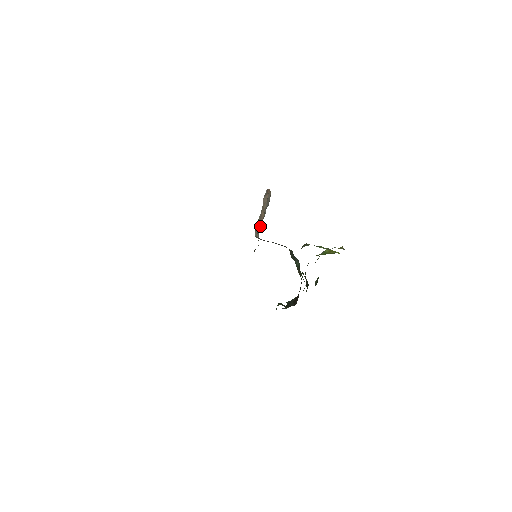
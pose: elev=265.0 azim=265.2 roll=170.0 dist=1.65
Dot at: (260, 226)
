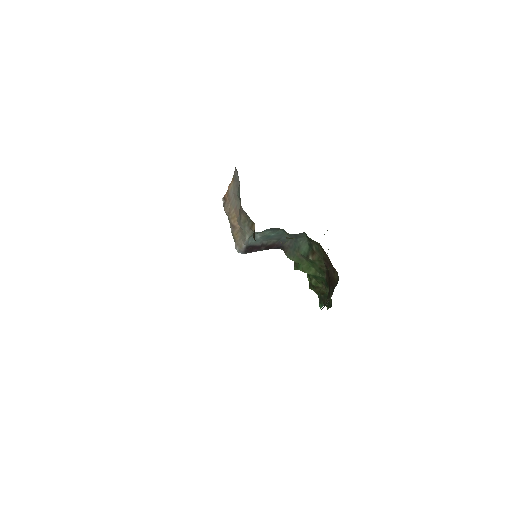
Dot at: (239, 230)
